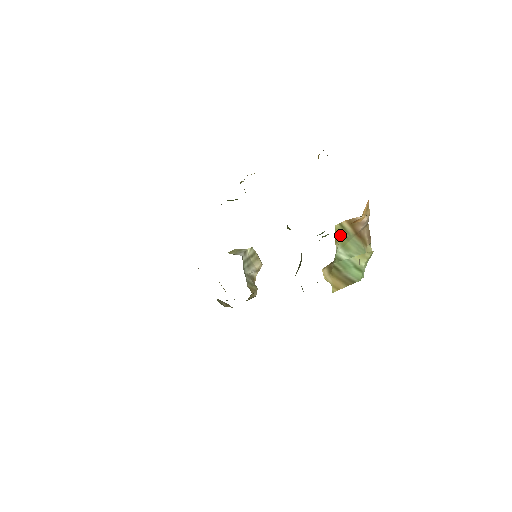
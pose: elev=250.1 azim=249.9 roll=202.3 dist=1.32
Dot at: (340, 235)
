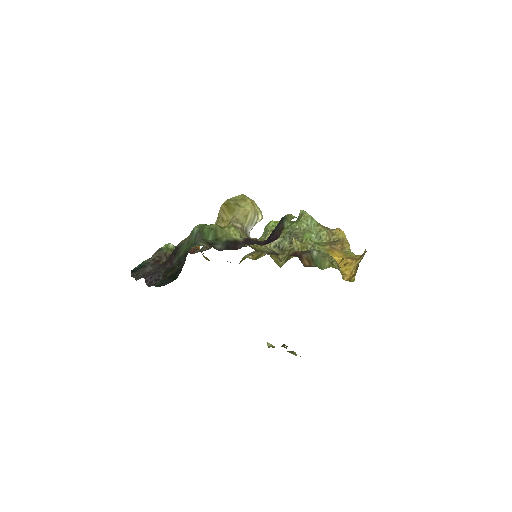
Dot at: occluded
